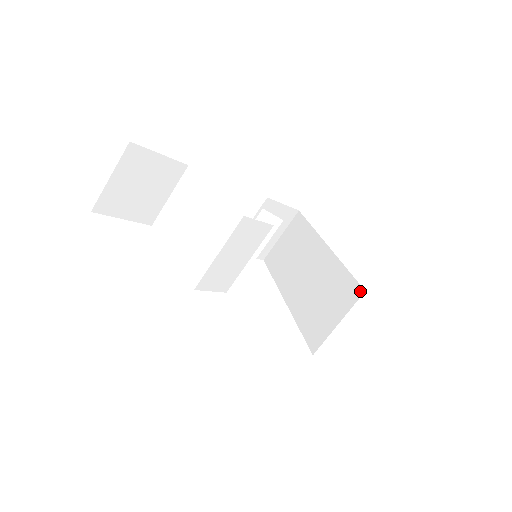
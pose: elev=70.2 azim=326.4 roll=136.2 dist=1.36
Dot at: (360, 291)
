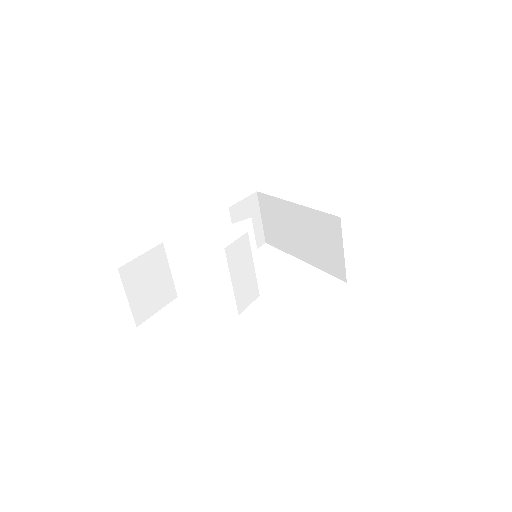
Dot at: (337, 220)
